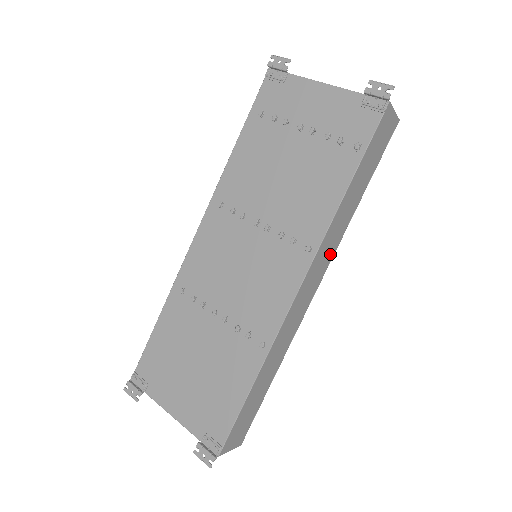
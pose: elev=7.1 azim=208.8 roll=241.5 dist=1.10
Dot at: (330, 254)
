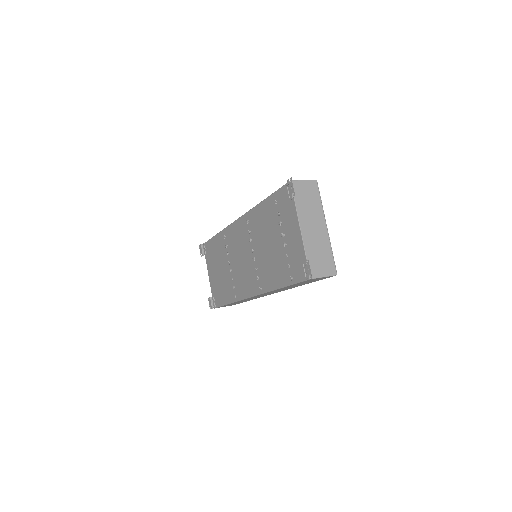
Dot at: occluded
